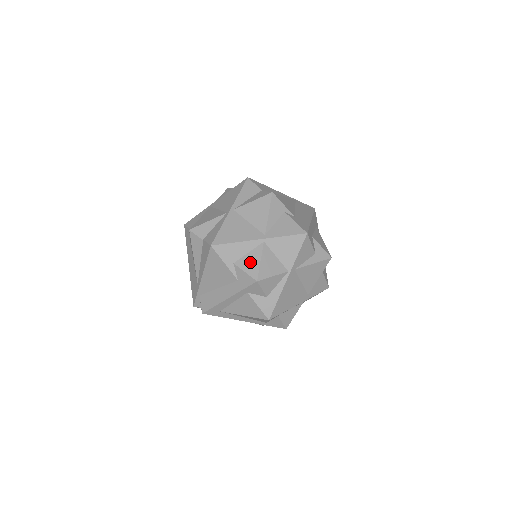
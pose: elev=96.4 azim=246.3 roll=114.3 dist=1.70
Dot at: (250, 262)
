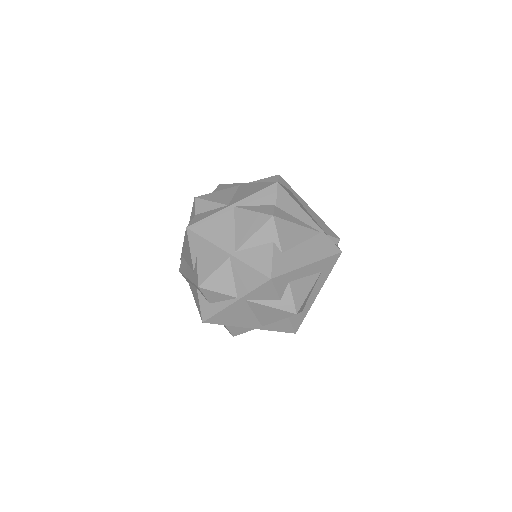
Dot at: (207, 266)
